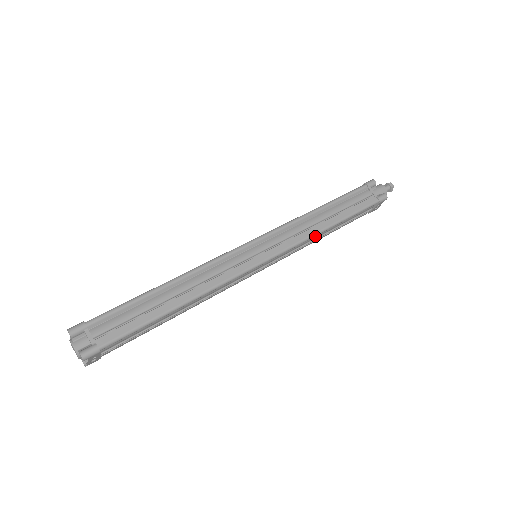
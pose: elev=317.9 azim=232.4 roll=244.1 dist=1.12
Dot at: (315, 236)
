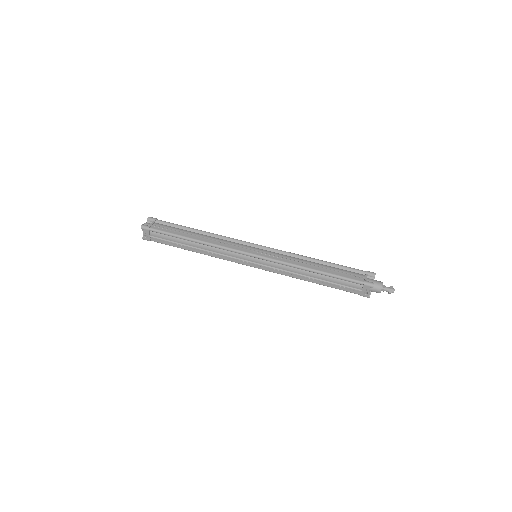
Dot at: (299, 271)
